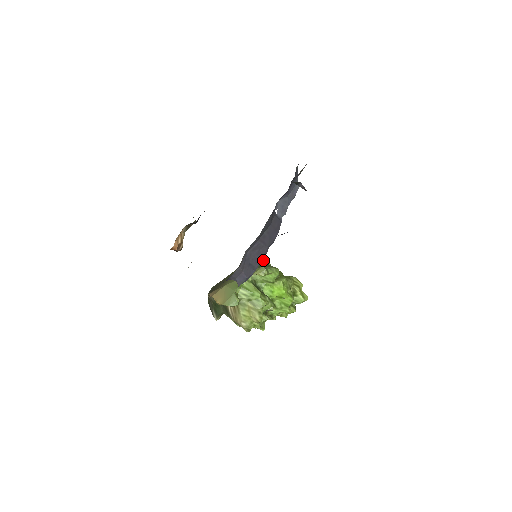
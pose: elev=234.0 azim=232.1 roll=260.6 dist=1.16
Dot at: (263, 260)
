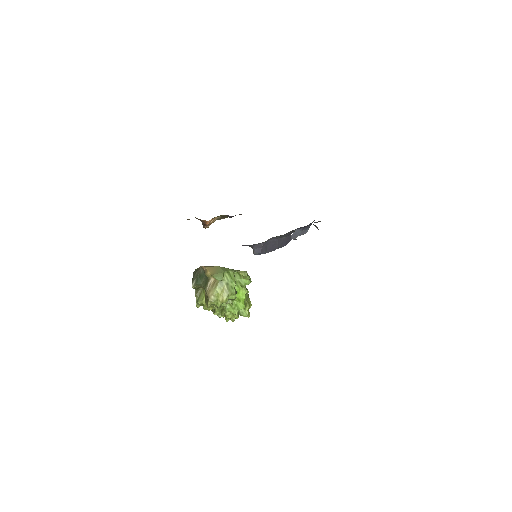
Dot at: occluded
